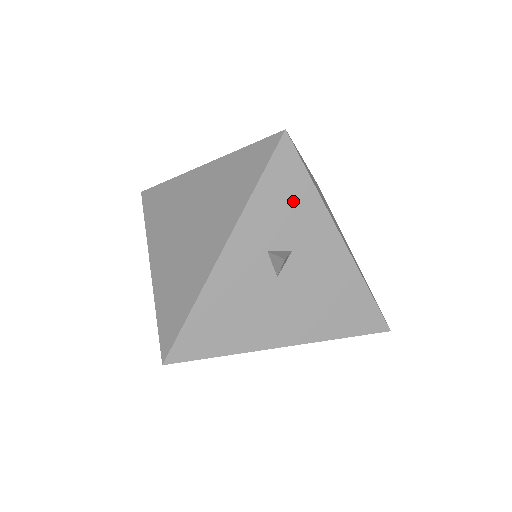
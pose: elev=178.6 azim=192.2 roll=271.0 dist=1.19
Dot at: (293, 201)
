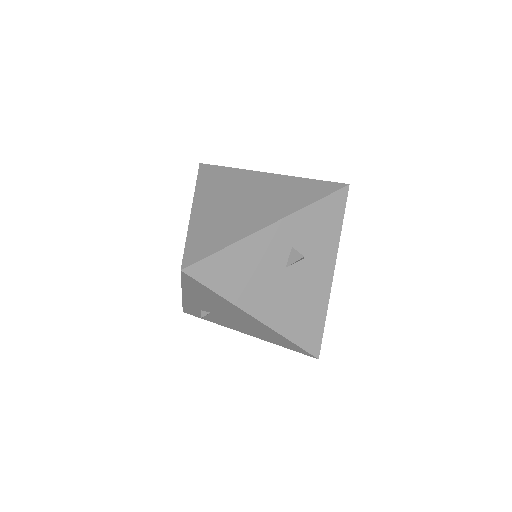
Dot at: (325, 228)
